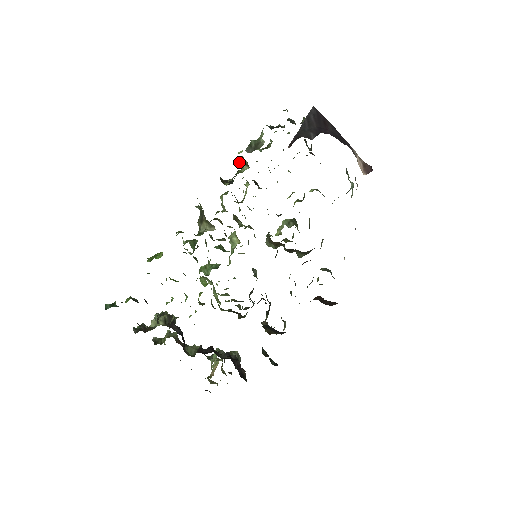
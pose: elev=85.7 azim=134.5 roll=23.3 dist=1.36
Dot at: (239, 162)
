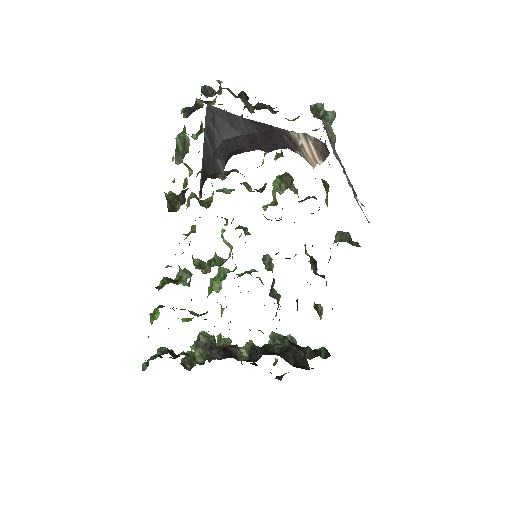
Dot at: occluded
